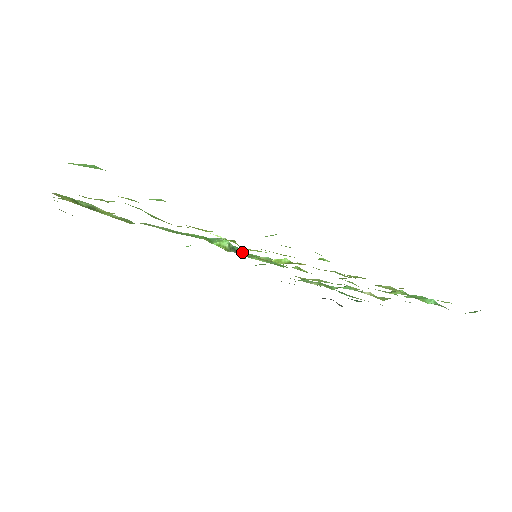
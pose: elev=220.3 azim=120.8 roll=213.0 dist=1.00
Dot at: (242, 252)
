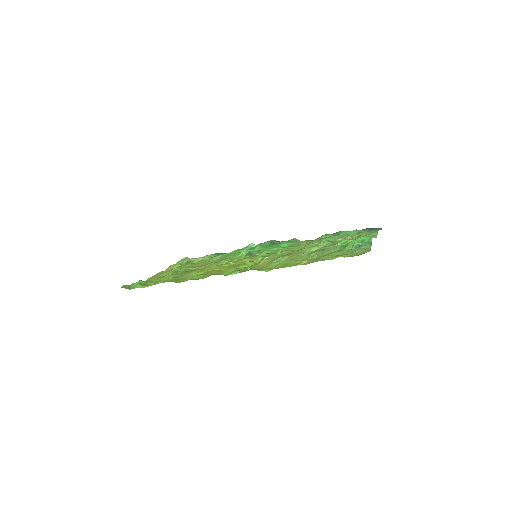
Dot at: (259, 250)
